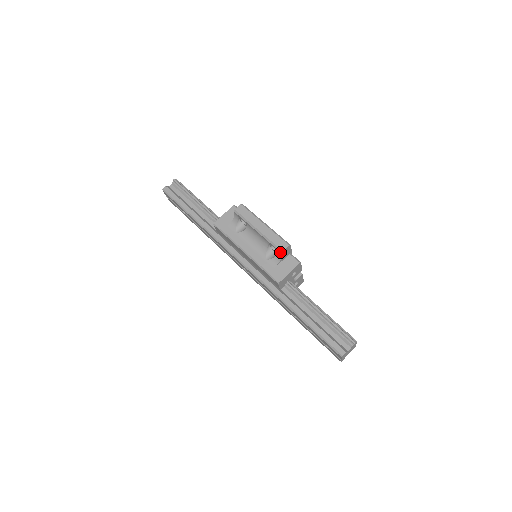
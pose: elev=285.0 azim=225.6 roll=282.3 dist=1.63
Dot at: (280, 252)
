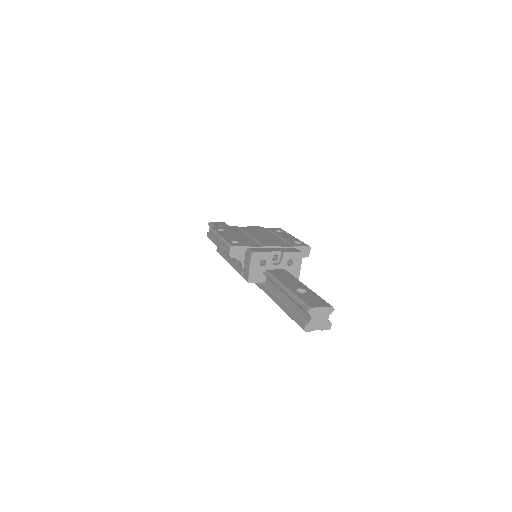
Dot at: occluded
